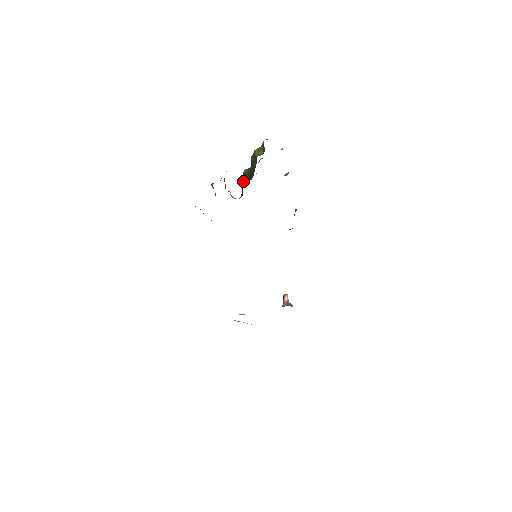
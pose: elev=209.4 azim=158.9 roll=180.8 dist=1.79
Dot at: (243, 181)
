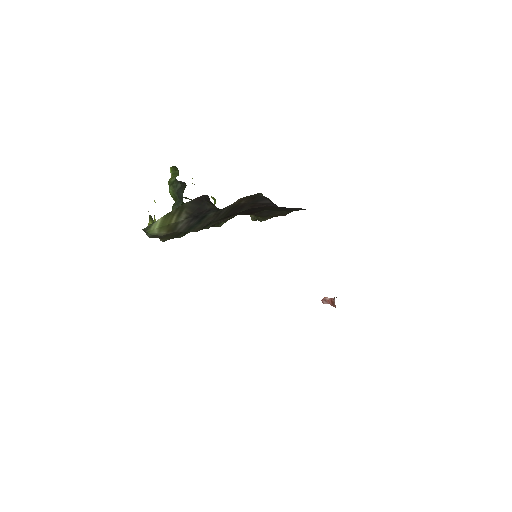
Dot at: occluded
